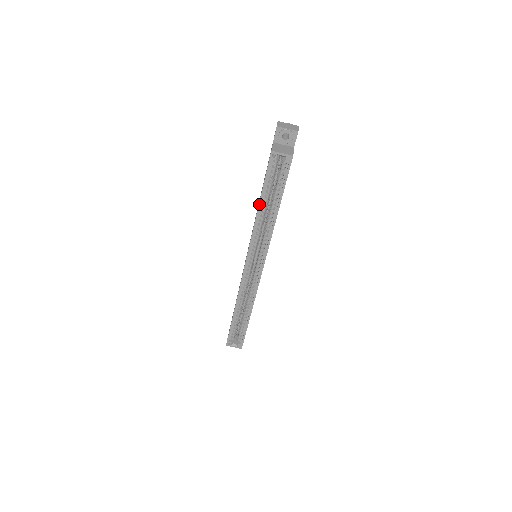
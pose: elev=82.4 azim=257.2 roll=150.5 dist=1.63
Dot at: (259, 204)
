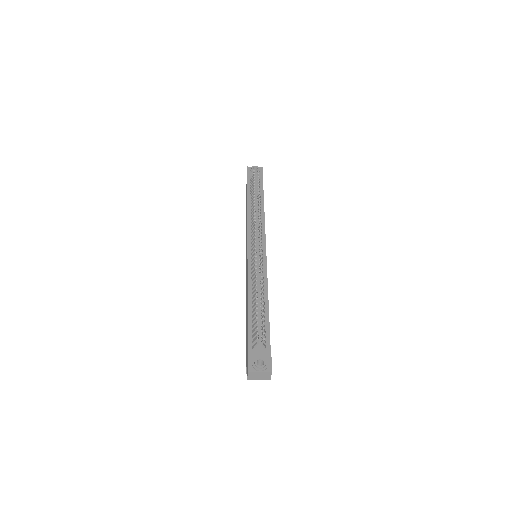
Dot at: occluded
